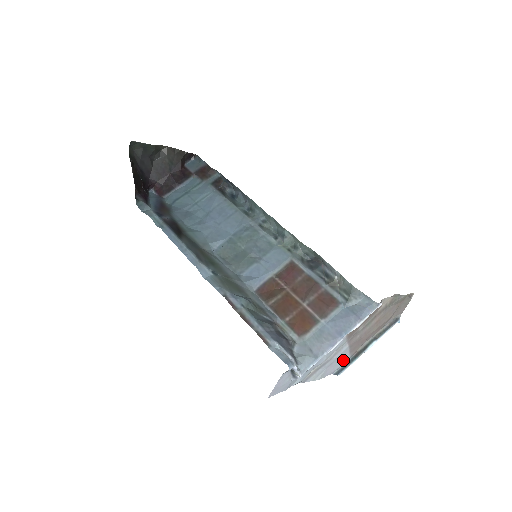
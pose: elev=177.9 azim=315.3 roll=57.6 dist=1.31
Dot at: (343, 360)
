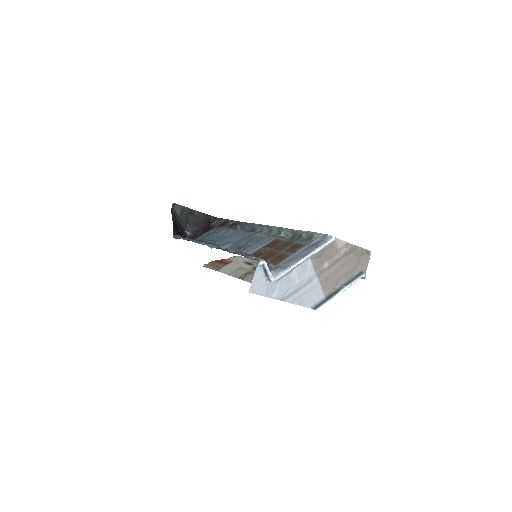
Dot at: (318, 296)
